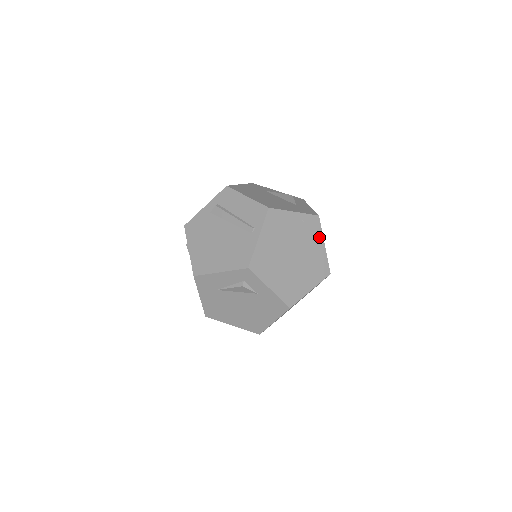
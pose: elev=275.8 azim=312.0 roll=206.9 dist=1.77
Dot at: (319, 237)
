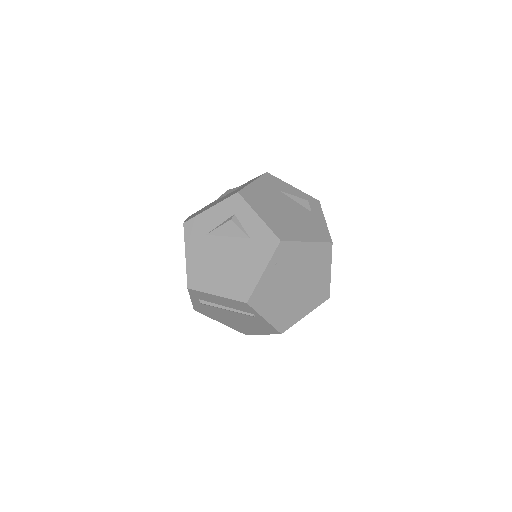
Dot at: (298, 247)
